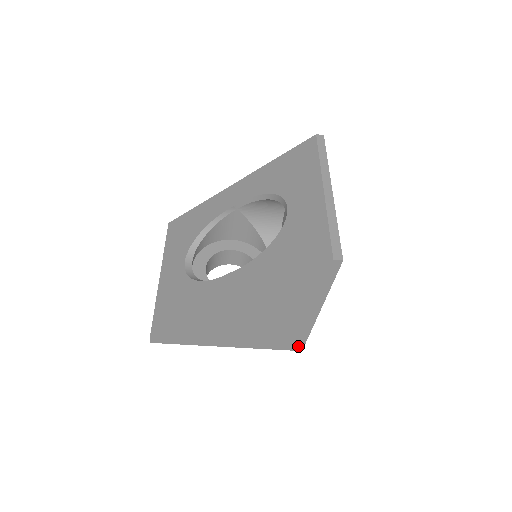
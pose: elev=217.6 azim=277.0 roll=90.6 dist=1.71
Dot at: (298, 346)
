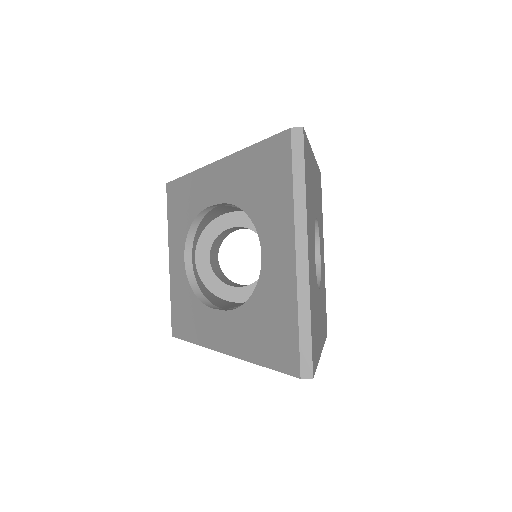
Dot at: occluded
